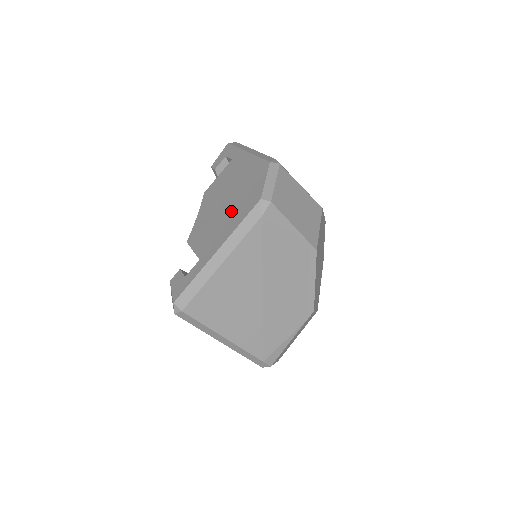
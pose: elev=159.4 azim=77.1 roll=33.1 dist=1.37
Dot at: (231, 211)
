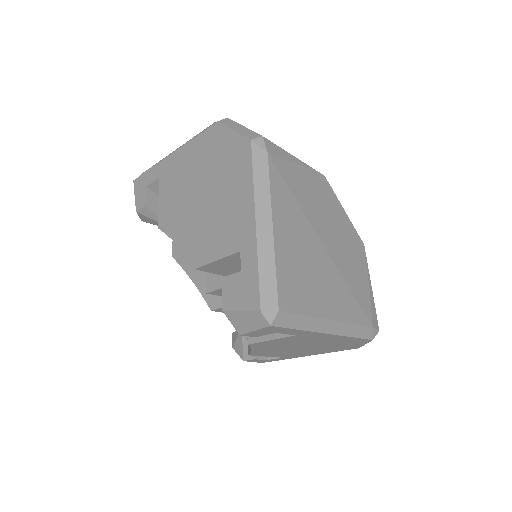
Dot at: occluded
